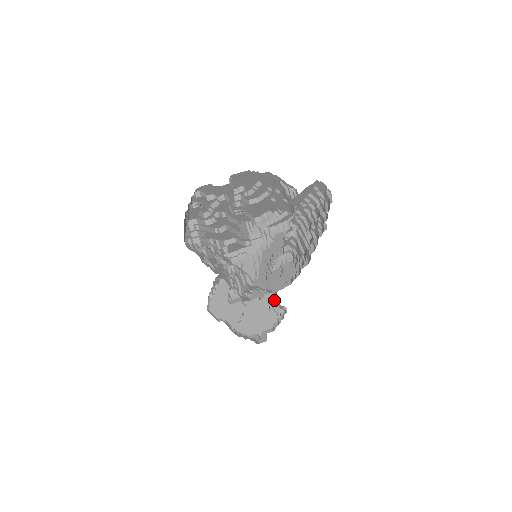
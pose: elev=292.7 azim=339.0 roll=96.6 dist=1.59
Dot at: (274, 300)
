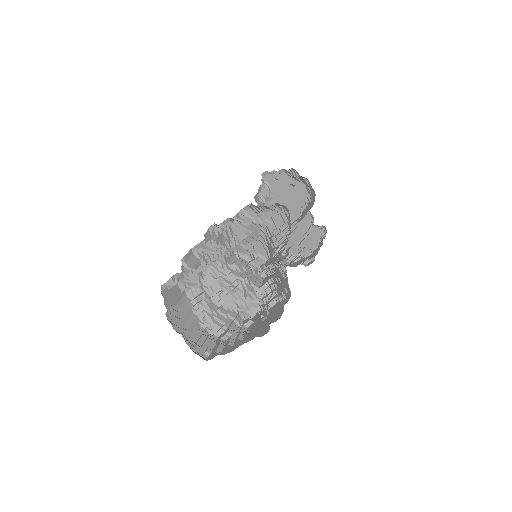
Dot at: (309, 227)
